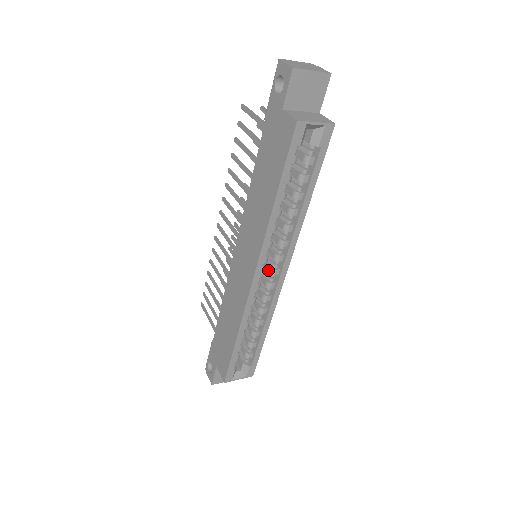
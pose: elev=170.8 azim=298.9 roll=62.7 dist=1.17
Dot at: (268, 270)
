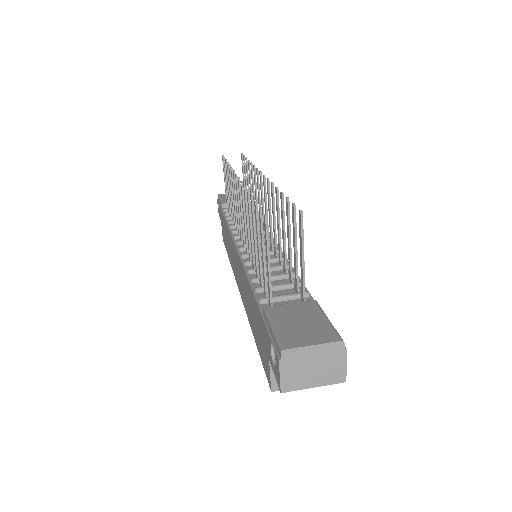
Dot at: occluded
